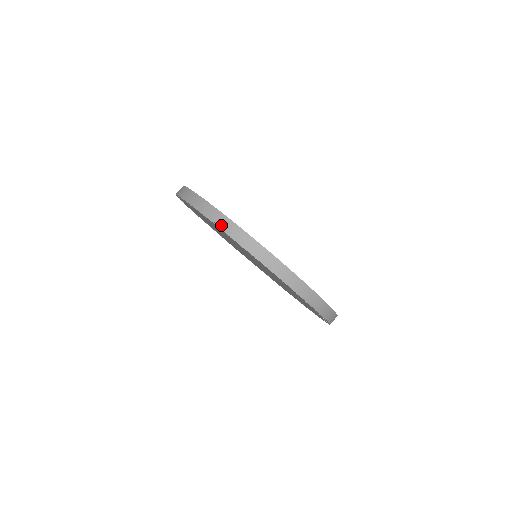
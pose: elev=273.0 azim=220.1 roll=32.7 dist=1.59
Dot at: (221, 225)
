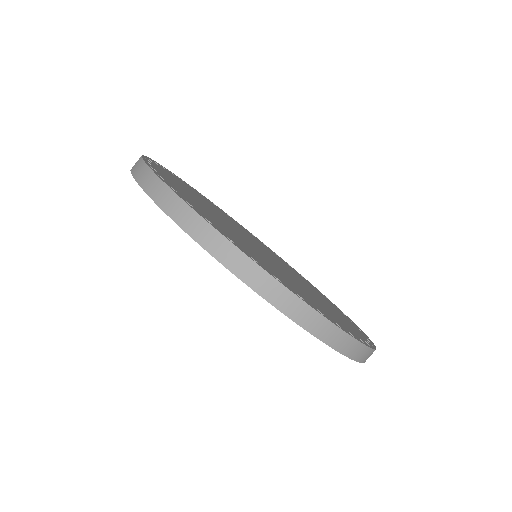
Dot at: (149, 189)
